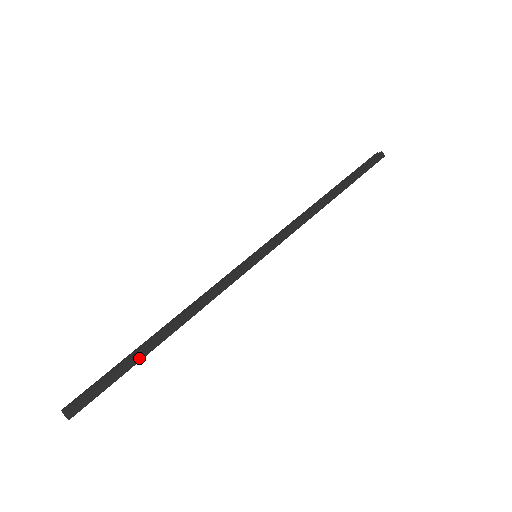
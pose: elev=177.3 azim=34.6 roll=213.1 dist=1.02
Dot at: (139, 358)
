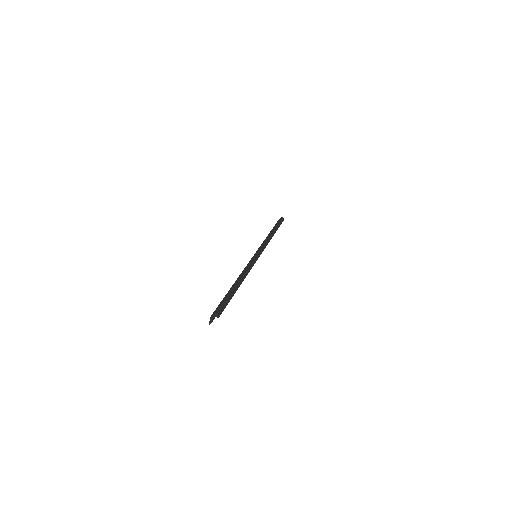
Dot at: (234, 292)
